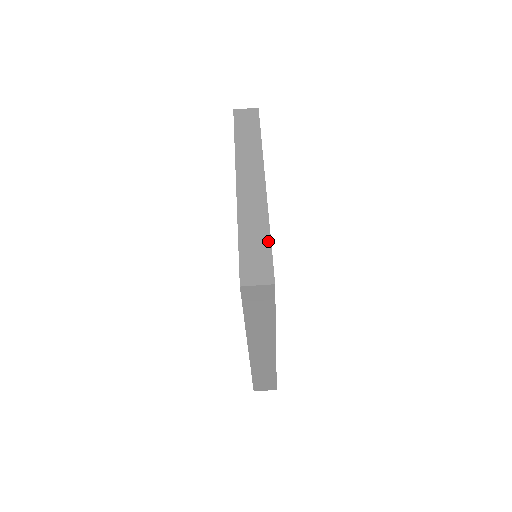
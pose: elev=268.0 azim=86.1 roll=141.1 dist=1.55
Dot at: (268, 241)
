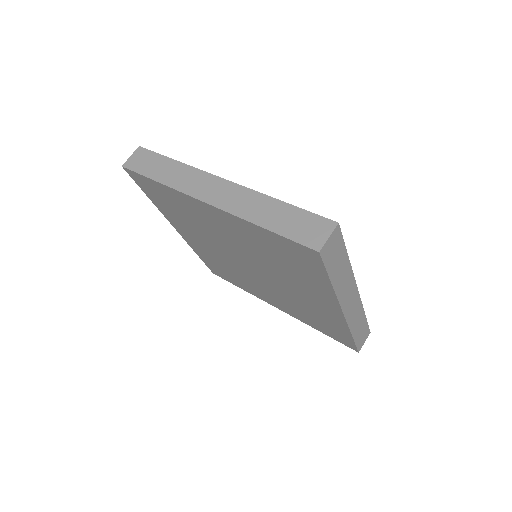
Dot at: (289, 207)
